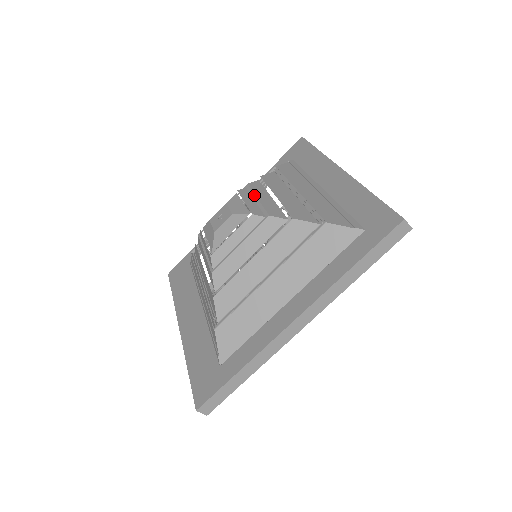
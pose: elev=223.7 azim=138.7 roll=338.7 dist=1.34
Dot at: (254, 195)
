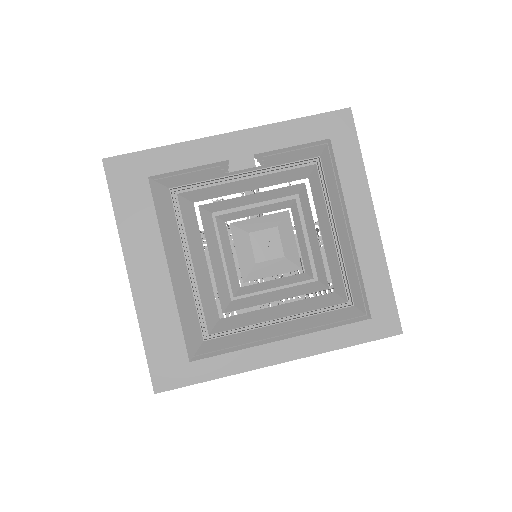
Dot at: (305, 227)
